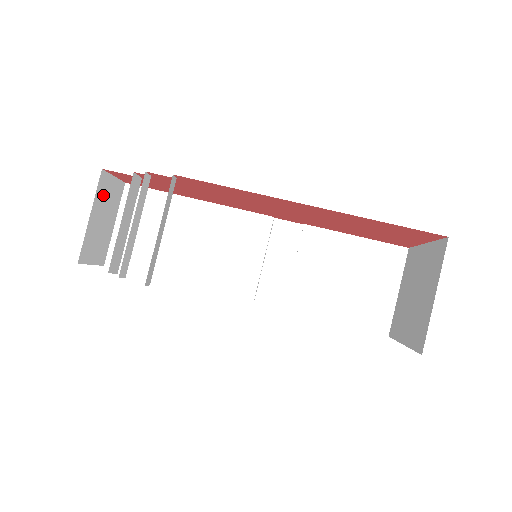
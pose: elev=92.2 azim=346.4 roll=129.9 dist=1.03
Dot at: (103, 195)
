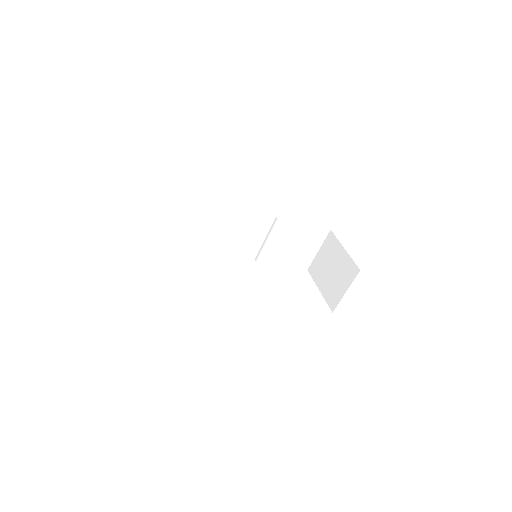
Dot at: occluded
